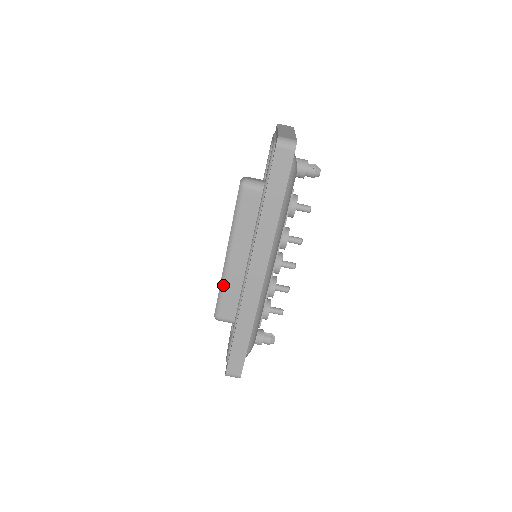
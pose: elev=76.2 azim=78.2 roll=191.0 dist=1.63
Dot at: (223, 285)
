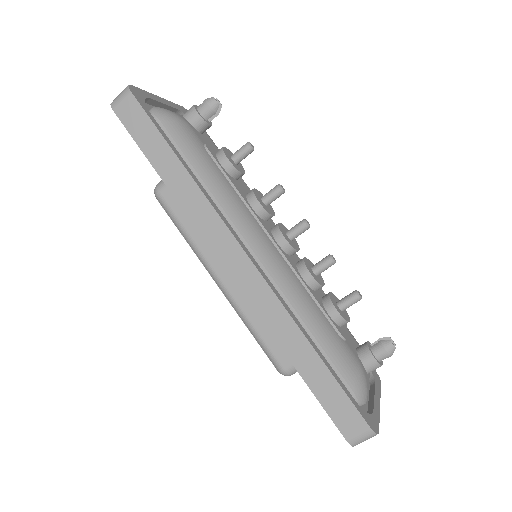
Dot at: (246, 322)
